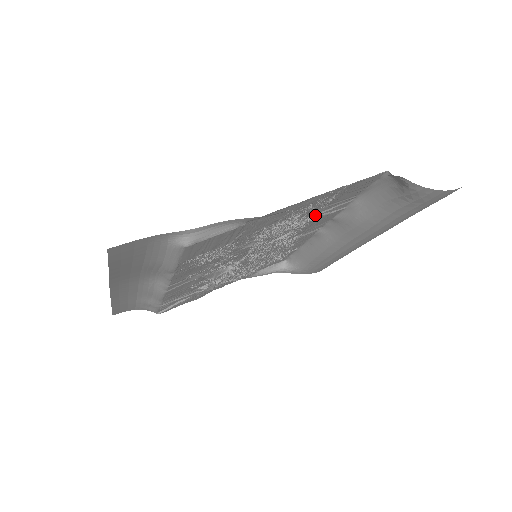
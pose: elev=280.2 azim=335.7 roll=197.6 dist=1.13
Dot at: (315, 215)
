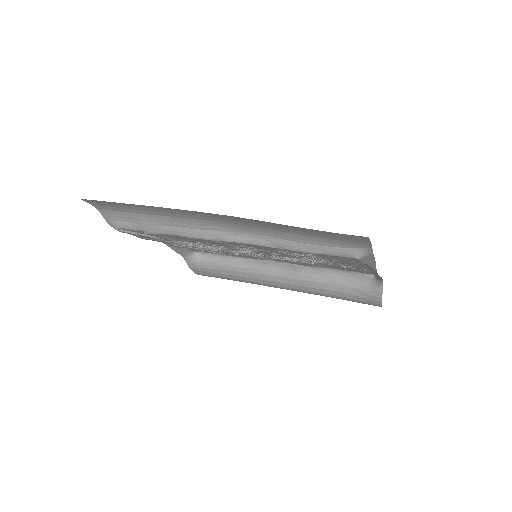
Dot at: occluded
